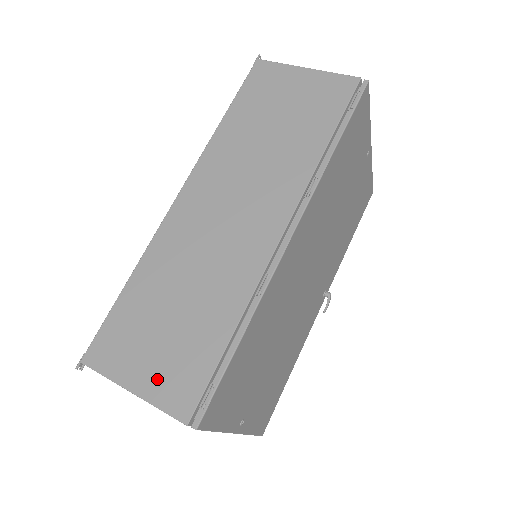
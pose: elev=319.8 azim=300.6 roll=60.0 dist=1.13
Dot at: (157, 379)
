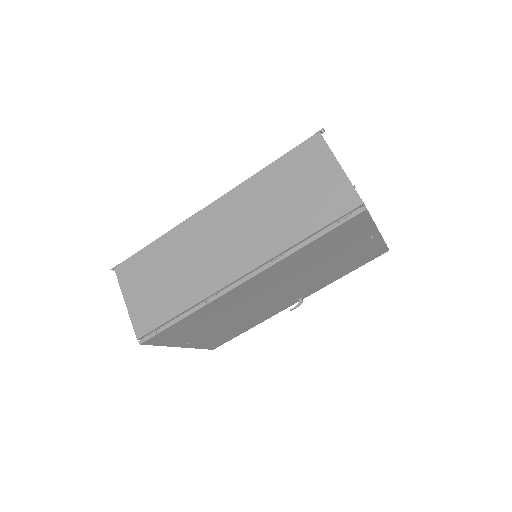
Dot at: (138, 306)
